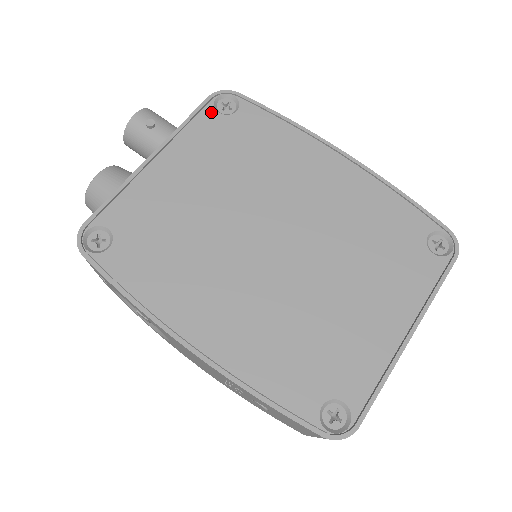
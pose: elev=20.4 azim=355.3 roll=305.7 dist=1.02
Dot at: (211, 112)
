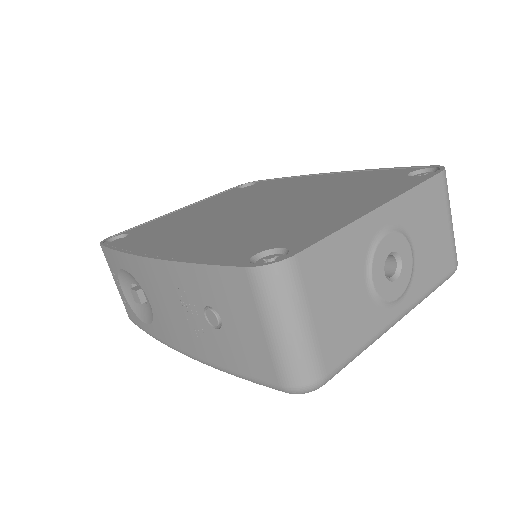
Dot at: (234, 190)
